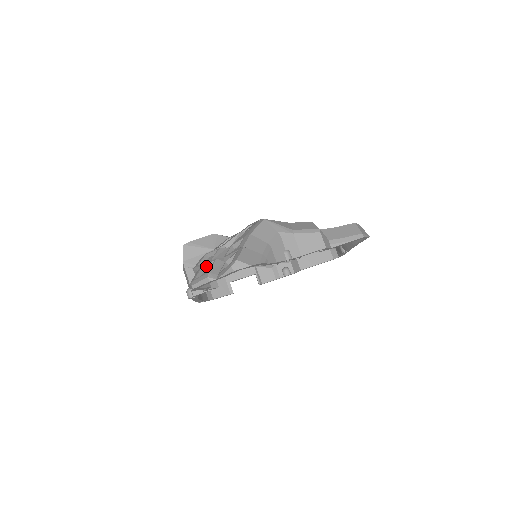
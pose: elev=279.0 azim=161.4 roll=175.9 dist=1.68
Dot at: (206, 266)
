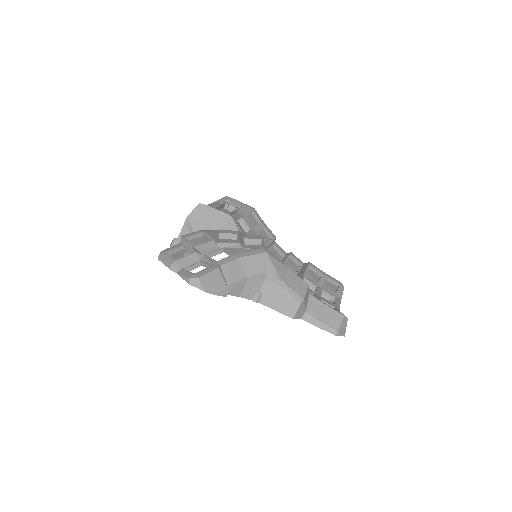
Dot at: (186, 248)
